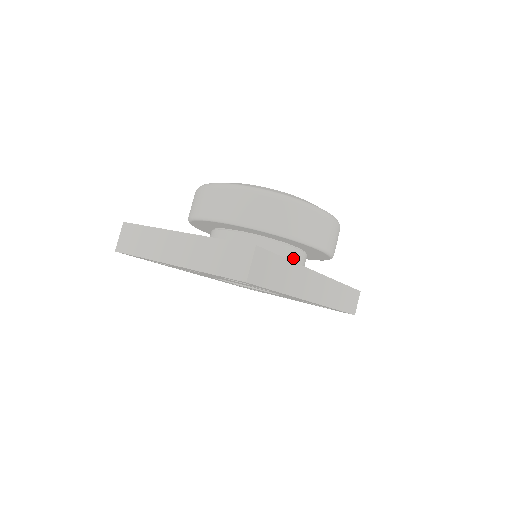
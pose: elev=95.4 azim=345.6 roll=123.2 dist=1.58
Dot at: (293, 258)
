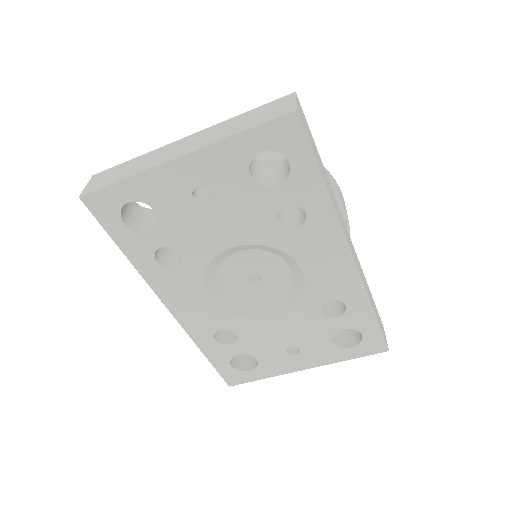
Dot at: occluded
